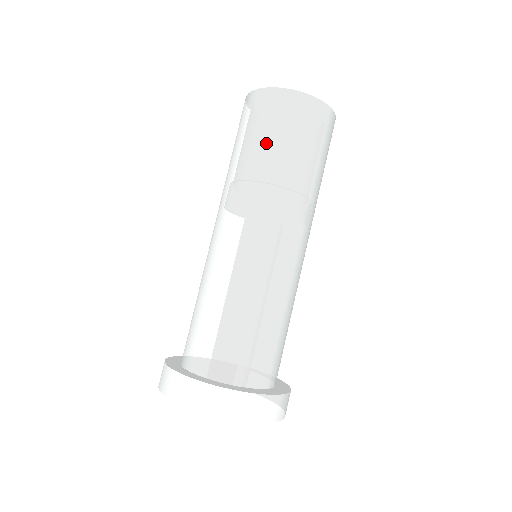
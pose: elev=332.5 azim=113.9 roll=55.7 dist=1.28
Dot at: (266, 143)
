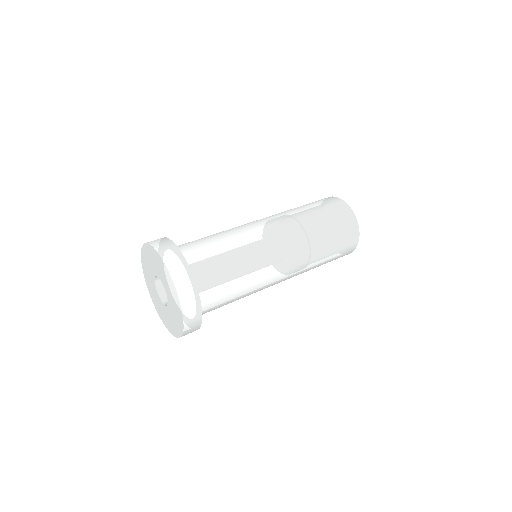
Dot at: (306, 205)
